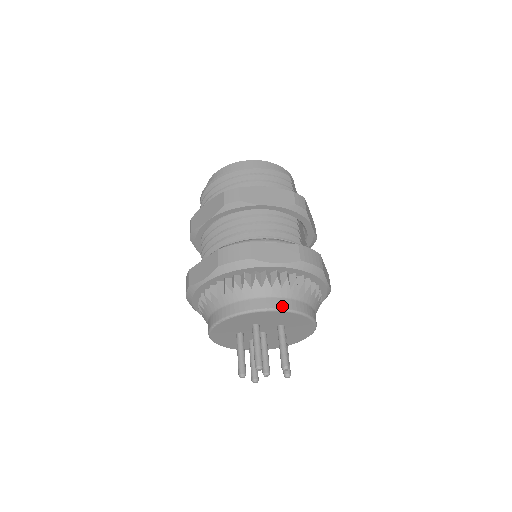
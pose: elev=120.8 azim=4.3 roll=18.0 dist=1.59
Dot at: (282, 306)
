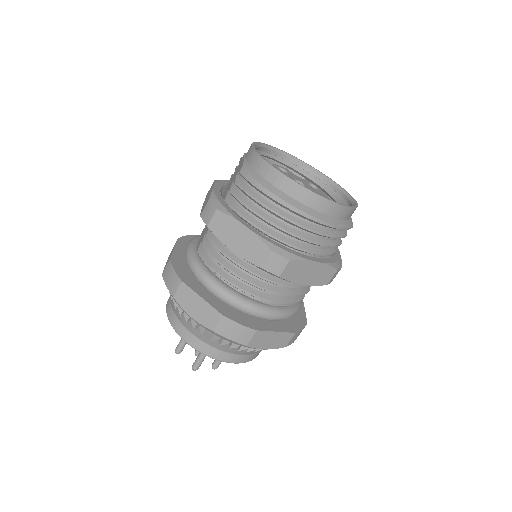
Dot at: (244, 361)
